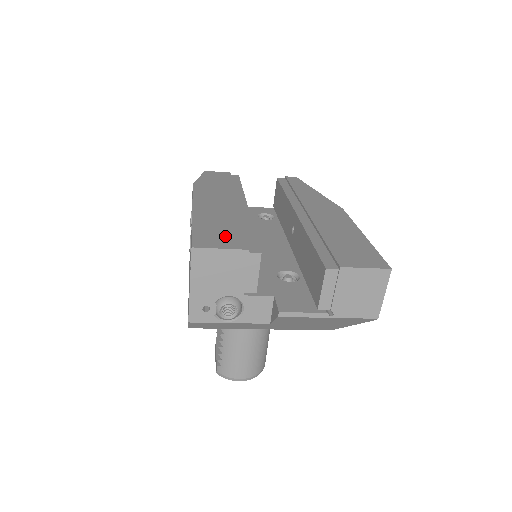
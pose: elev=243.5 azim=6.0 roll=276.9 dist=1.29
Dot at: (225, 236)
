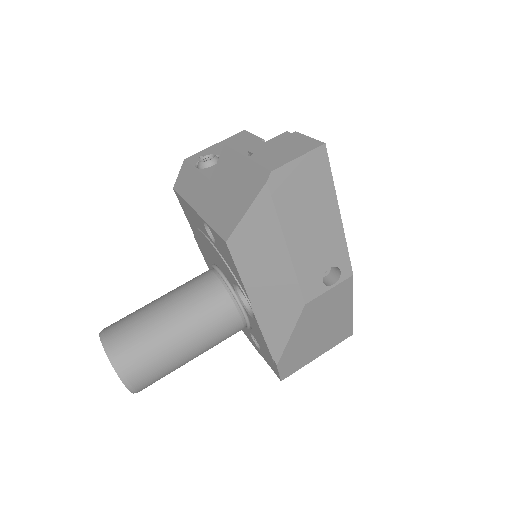
Dot at: occluded
